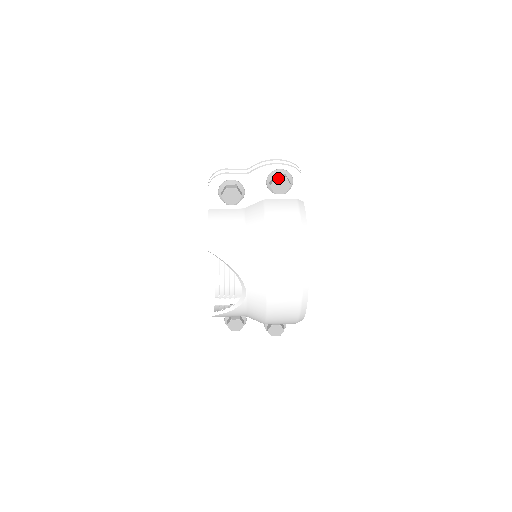
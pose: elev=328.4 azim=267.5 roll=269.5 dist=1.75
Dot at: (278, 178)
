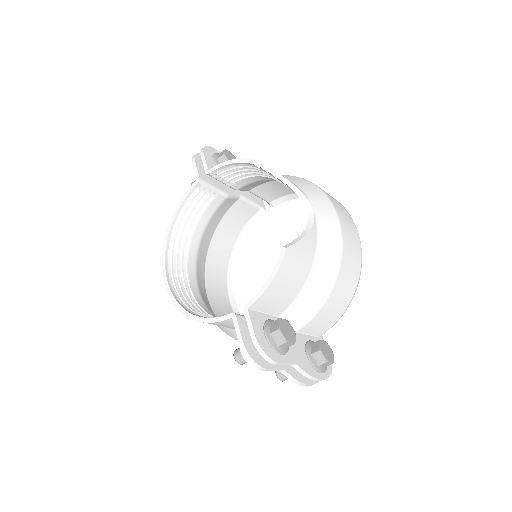
Dot at: occluded
